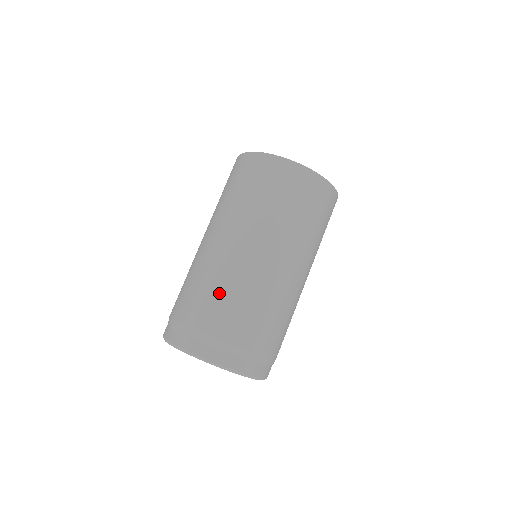
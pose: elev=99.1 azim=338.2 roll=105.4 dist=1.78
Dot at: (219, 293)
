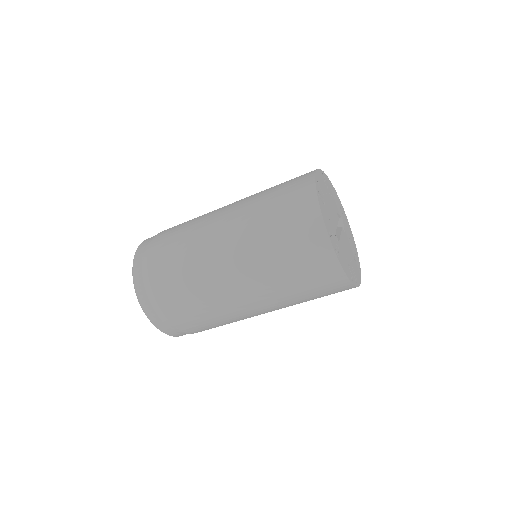
Dot at: (204, 314)
